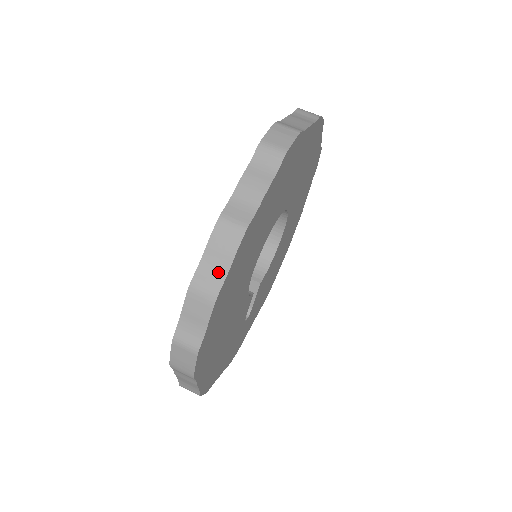
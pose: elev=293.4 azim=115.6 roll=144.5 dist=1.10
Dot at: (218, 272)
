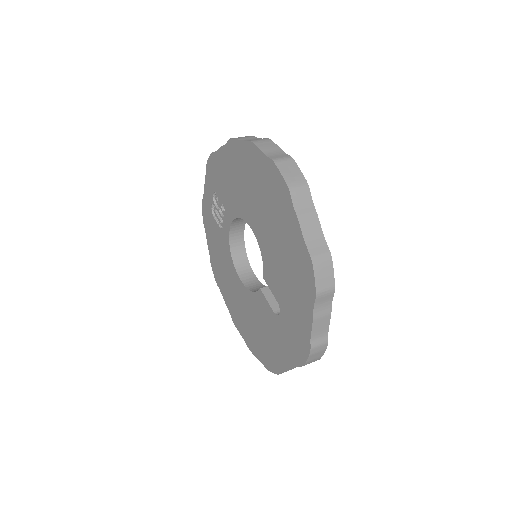
Dot at: (256, 139)
